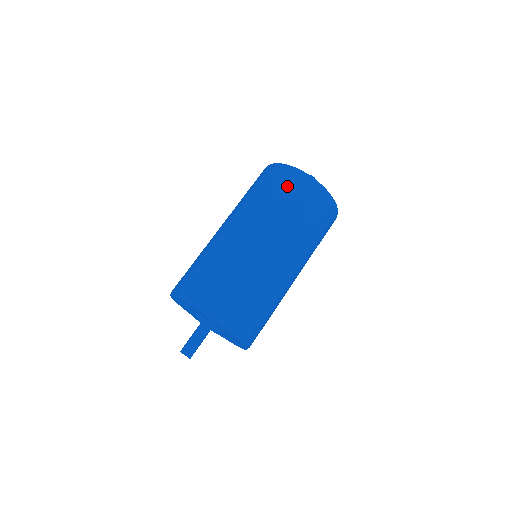
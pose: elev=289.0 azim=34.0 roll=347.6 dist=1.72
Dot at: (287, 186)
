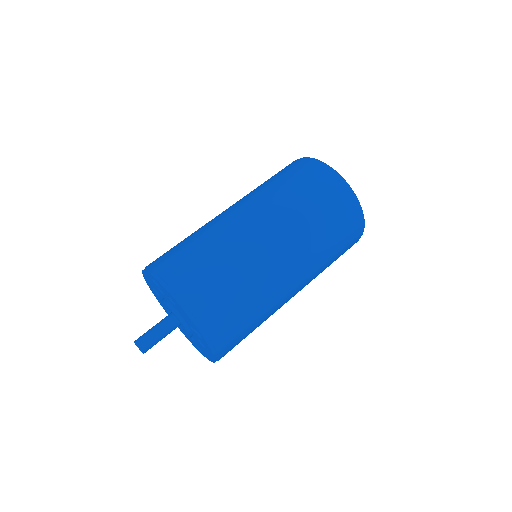
Dot at: (335, 206)
